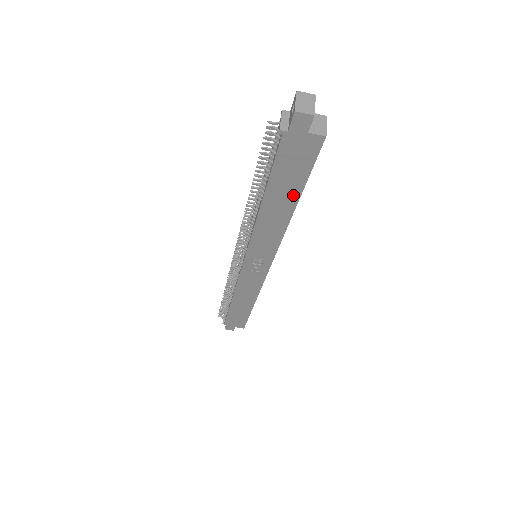
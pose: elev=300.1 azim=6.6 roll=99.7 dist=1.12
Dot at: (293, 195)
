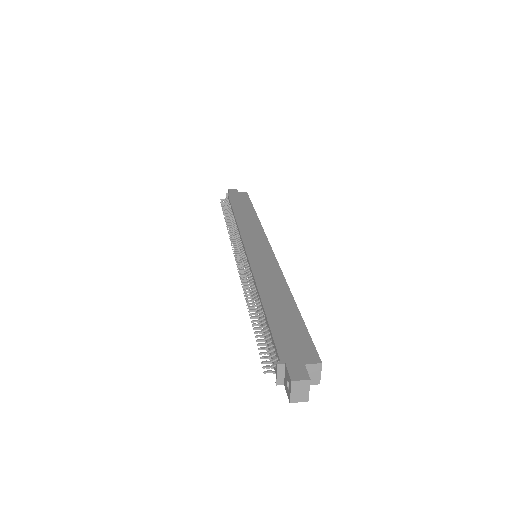
Dot at: occluded
